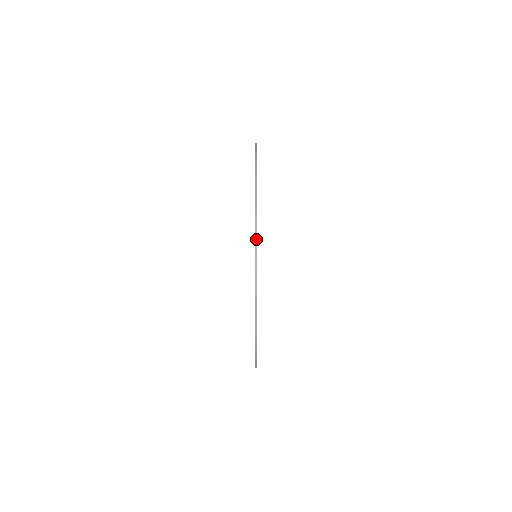
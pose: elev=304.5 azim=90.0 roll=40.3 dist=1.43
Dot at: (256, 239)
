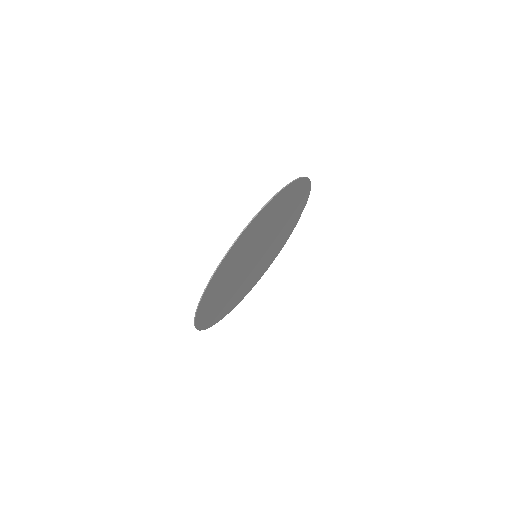
Dot at: (194, 322)
